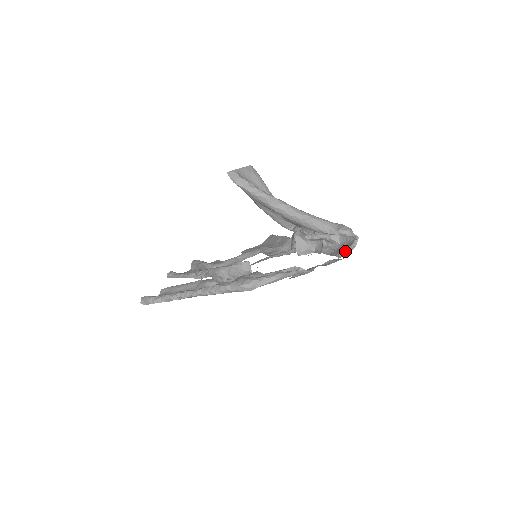
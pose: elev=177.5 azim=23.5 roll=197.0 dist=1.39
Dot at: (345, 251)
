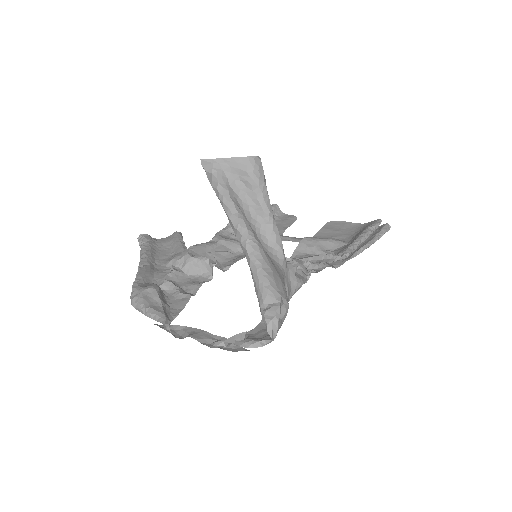
Dot at: (239, 343)
